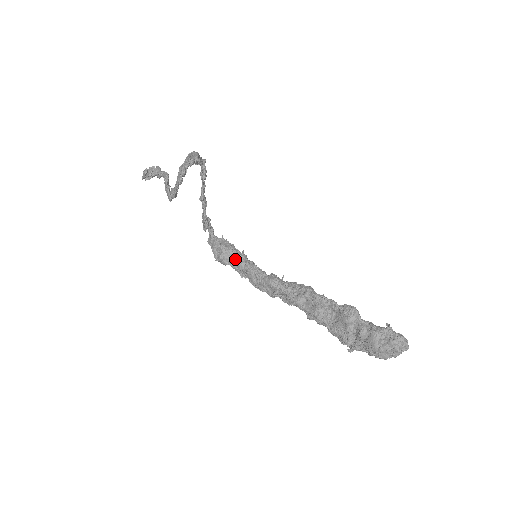
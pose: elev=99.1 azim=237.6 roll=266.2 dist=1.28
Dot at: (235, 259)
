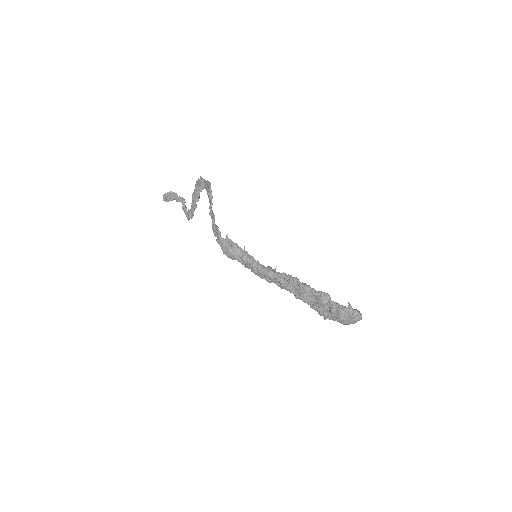
Dot at: (240, 256)
